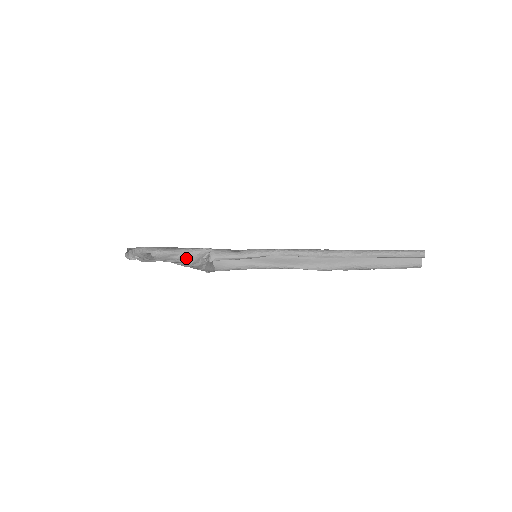
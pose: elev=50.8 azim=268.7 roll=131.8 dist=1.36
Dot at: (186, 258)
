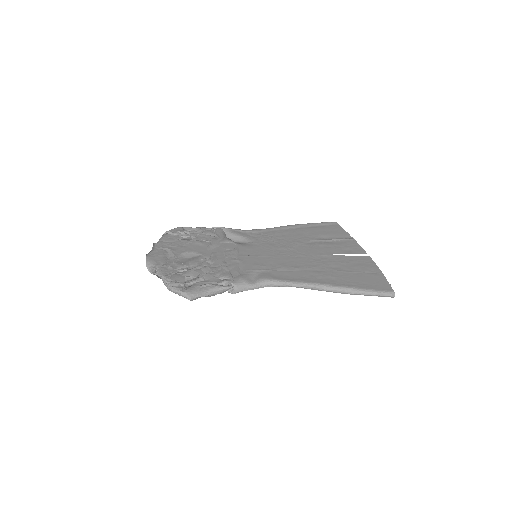
Dot at: occluded
